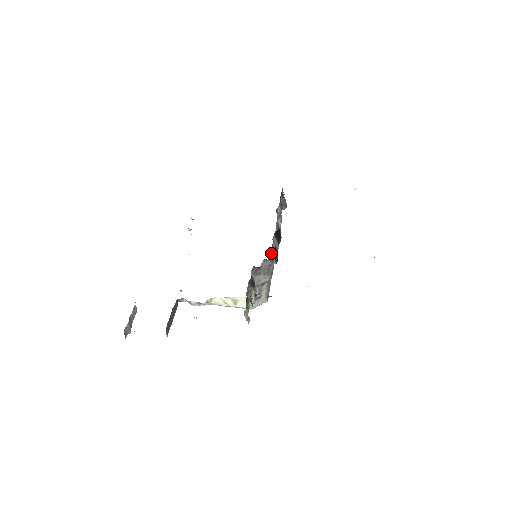
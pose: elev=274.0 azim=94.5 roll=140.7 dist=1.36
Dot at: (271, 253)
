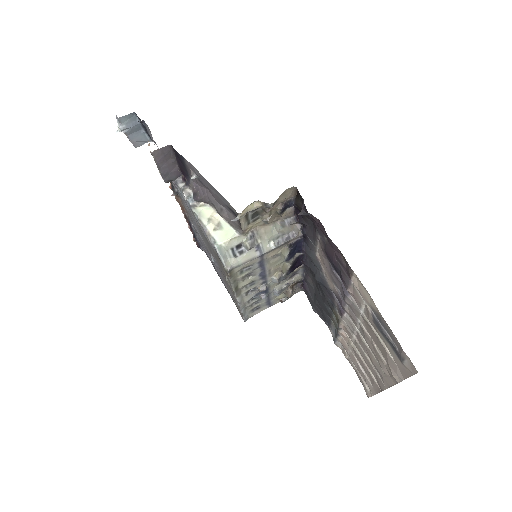
Dot at: (298, 241)
